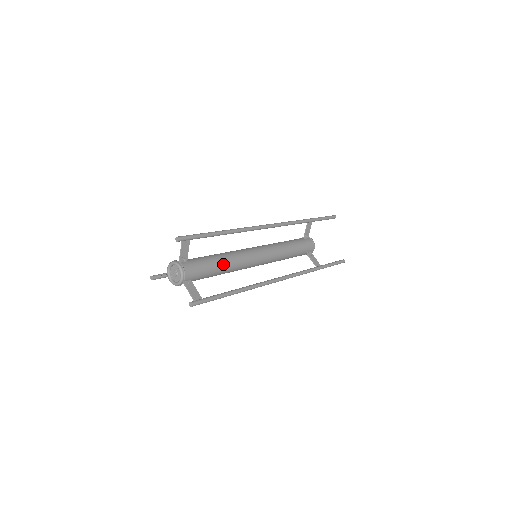
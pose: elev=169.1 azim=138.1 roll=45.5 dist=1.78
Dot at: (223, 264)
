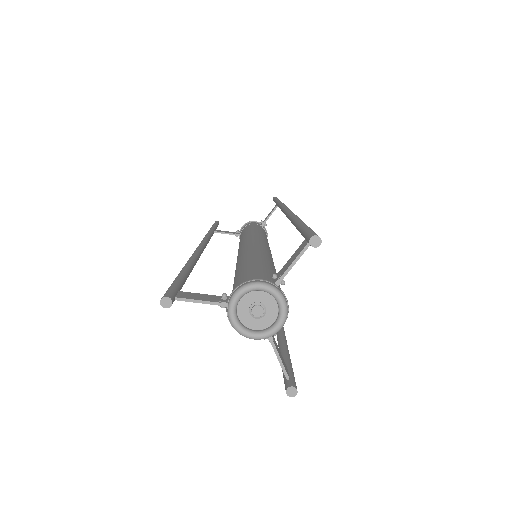
Dot at: occluded
